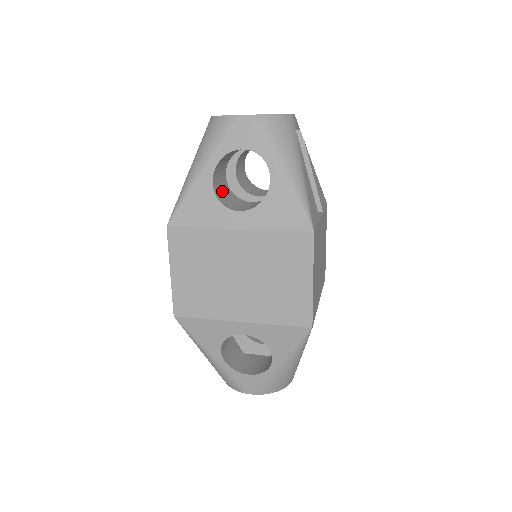
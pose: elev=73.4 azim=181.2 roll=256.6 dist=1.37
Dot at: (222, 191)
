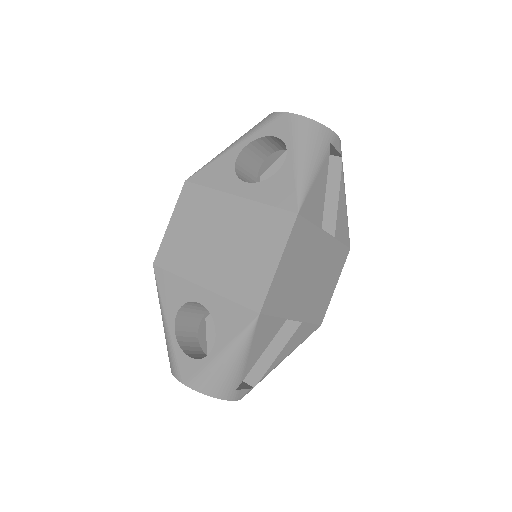
Dot at: (246, 173)
